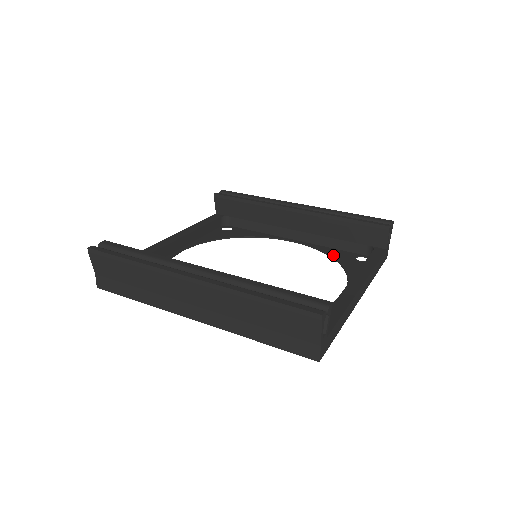
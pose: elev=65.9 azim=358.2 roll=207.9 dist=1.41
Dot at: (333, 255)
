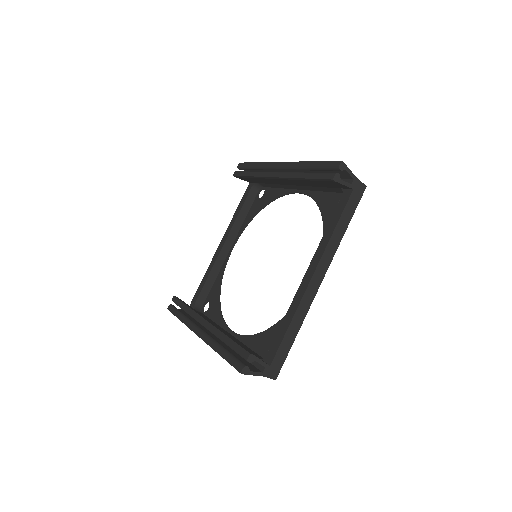
Dot at: (321, 207)
